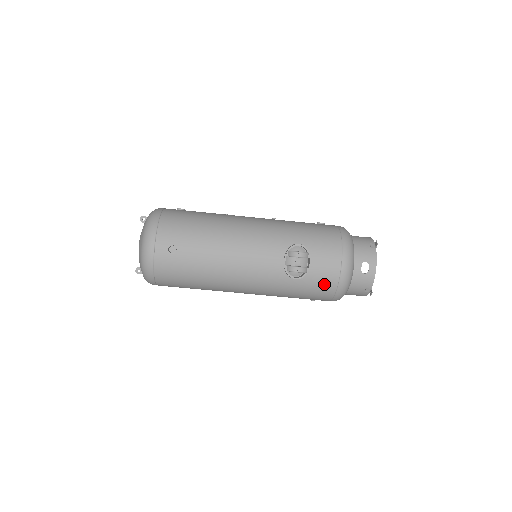
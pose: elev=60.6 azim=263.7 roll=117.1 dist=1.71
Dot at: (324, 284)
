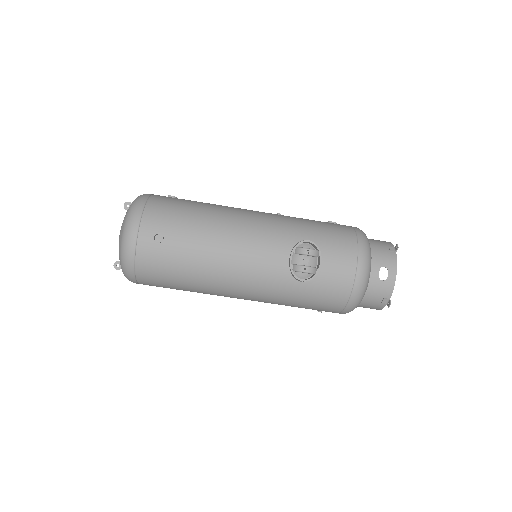
Dot at: (335, 290)
